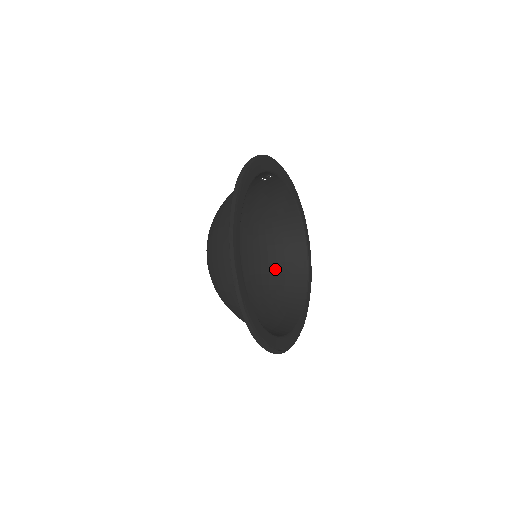
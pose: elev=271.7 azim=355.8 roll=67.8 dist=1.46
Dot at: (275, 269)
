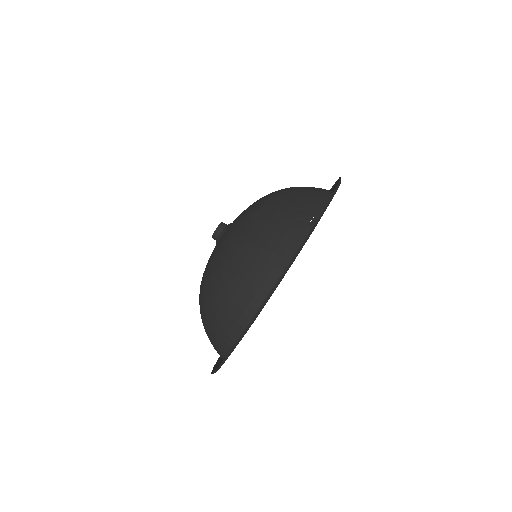
Dot at: occluded
